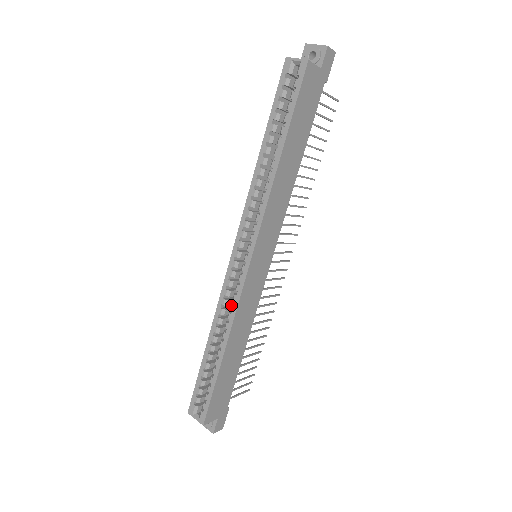
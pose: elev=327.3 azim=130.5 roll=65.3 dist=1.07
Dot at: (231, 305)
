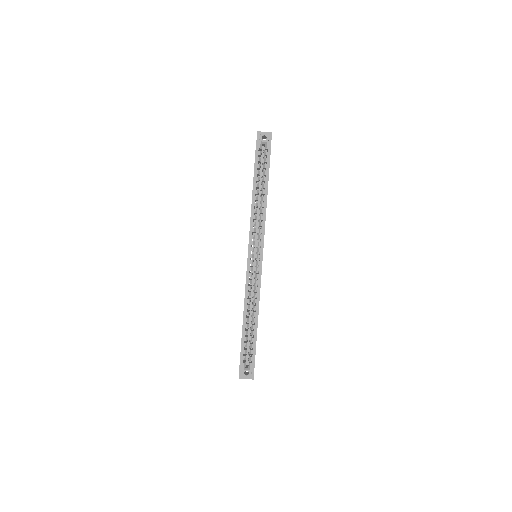
Dot at: (256, 288)
